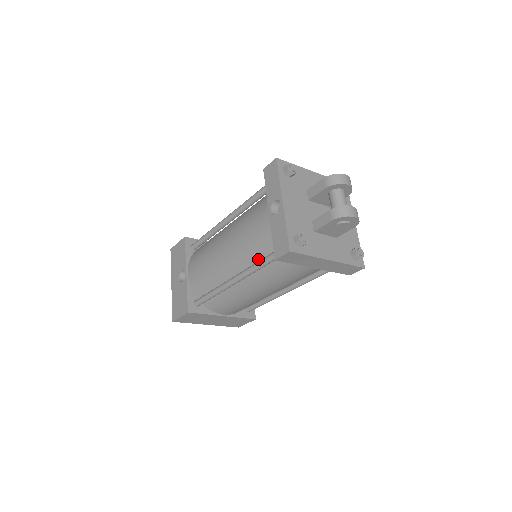
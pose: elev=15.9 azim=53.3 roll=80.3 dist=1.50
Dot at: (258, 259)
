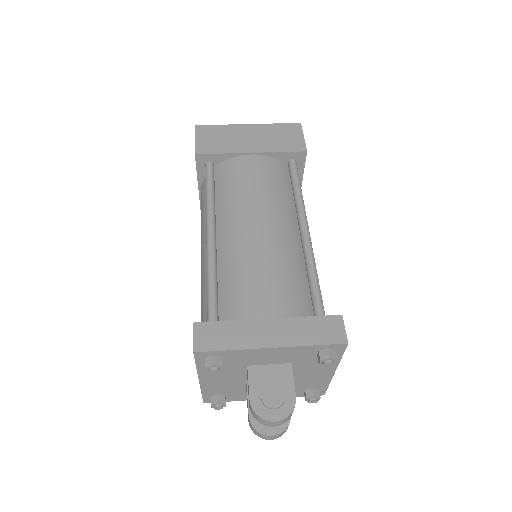
Dot at: occluded
